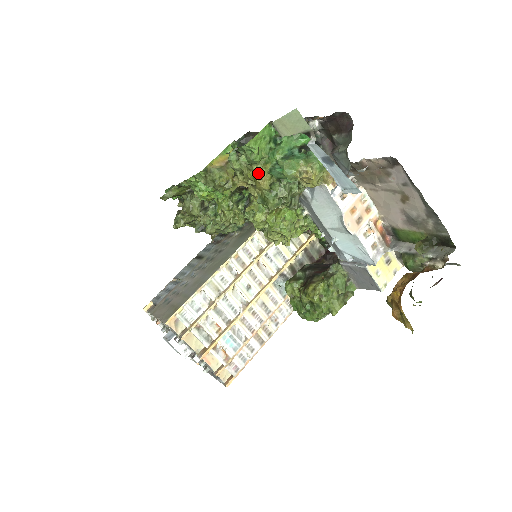
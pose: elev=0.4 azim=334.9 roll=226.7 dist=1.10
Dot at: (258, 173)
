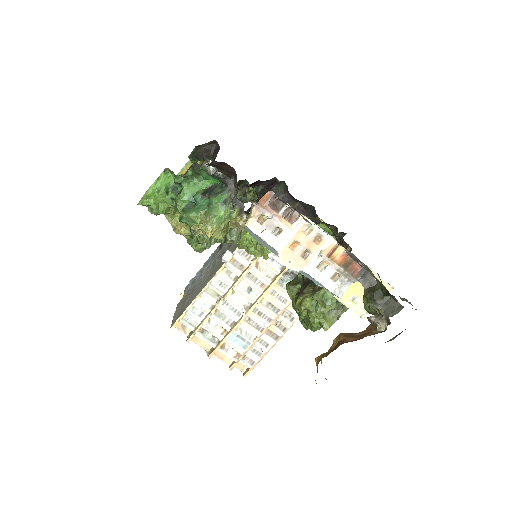
Dot at: (171, 222)
